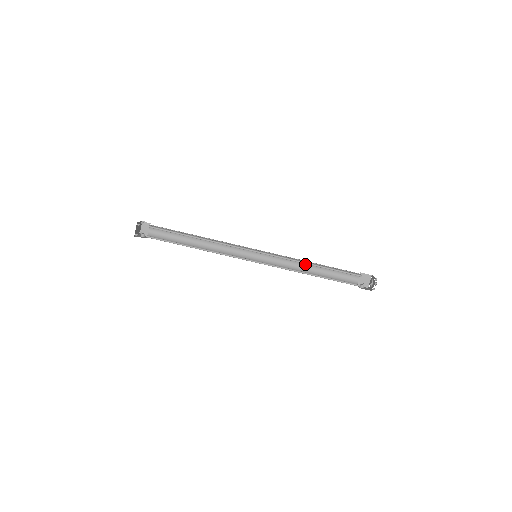
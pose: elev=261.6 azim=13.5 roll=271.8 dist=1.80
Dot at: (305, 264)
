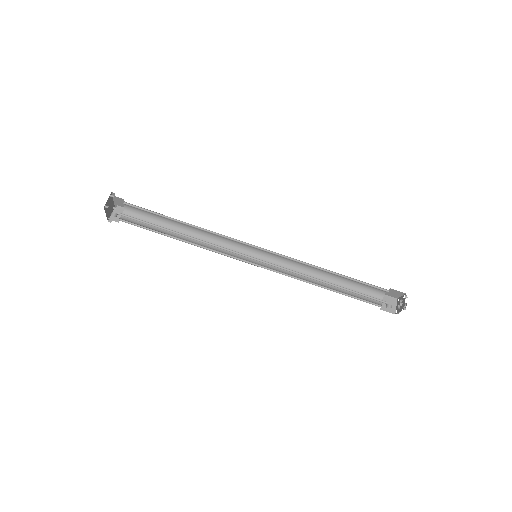
Dot at: (316, 276)
